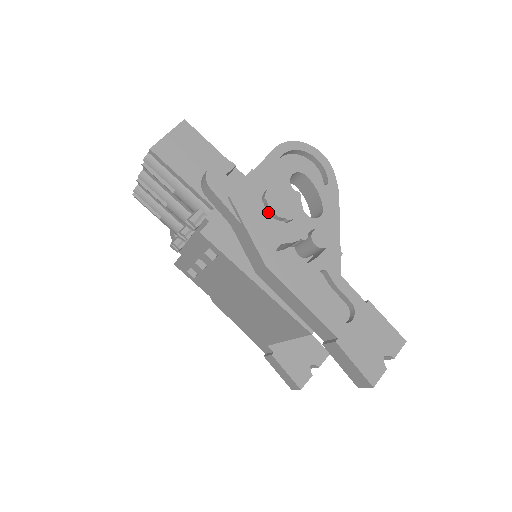
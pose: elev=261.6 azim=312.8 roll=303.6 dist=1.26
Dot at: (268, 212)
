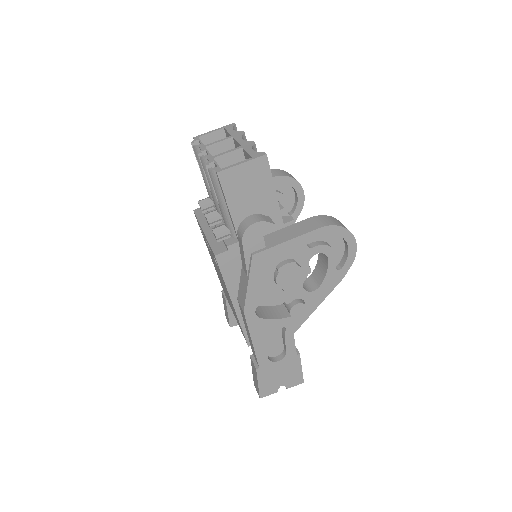
Dot at: (274, 277)
